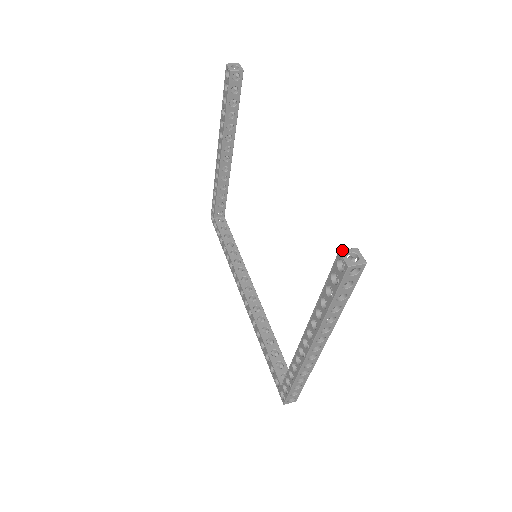
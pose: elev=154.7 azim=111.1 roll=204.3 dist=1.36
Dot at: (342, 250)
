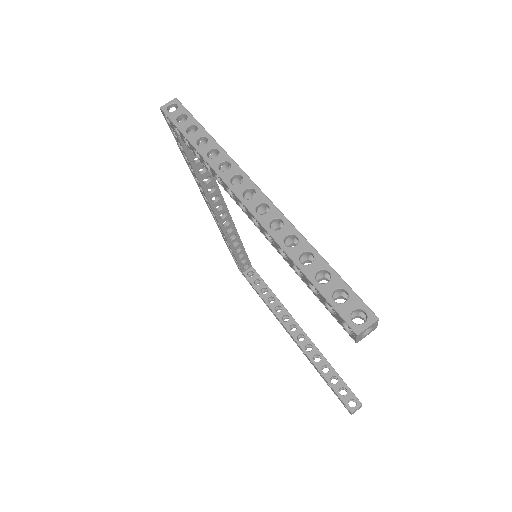
Dot at: (353, 412)
